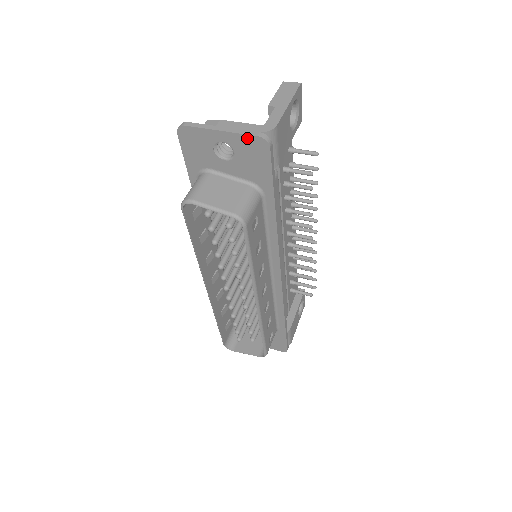
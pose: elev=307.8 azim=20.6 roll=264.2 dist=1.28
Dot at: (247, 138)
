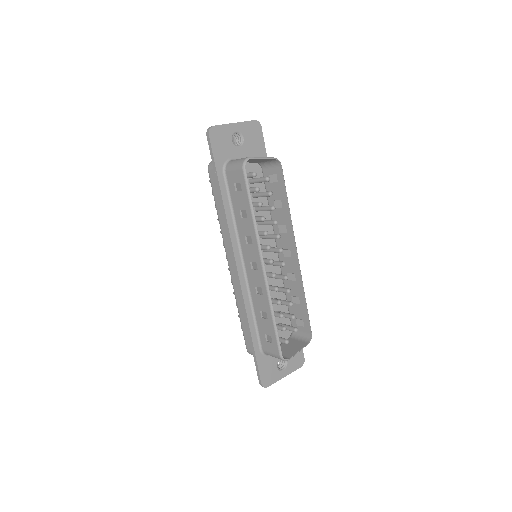
Dot at: (249, 123)
